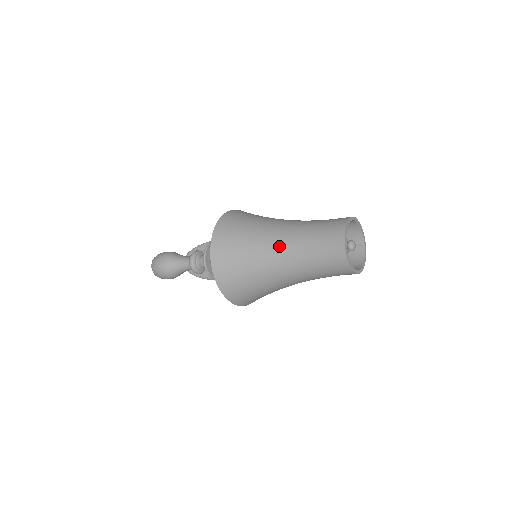
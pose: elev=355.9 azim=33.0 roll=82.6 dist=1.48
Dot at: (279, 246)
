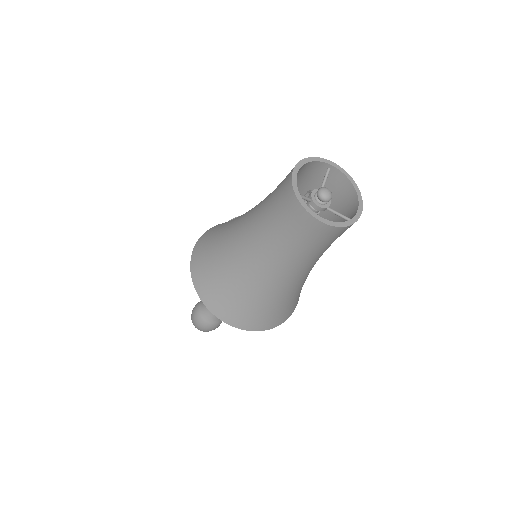
Dot at: (267, 268)
